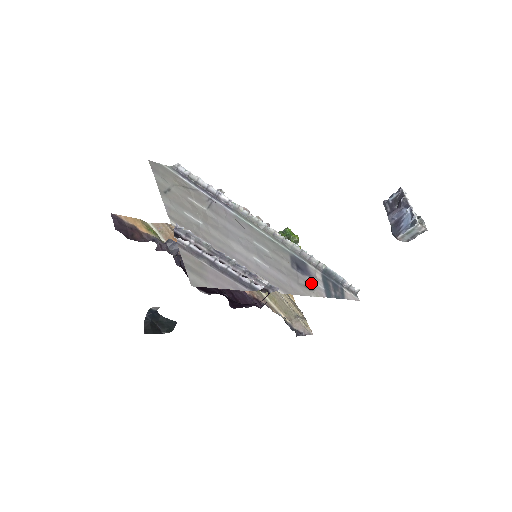
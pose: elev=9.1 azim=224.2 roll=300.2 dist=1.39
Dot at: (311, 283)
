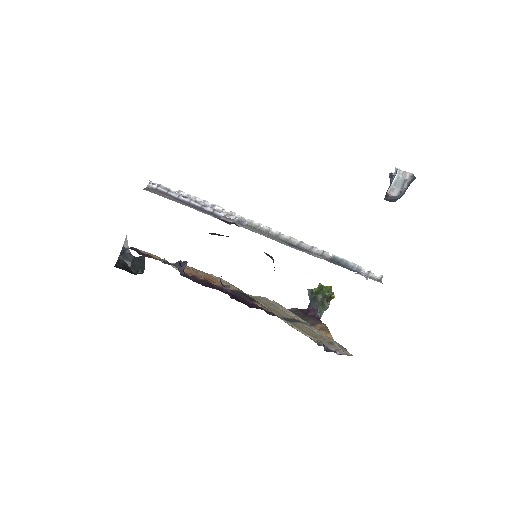
Dot at: (306, 252)
